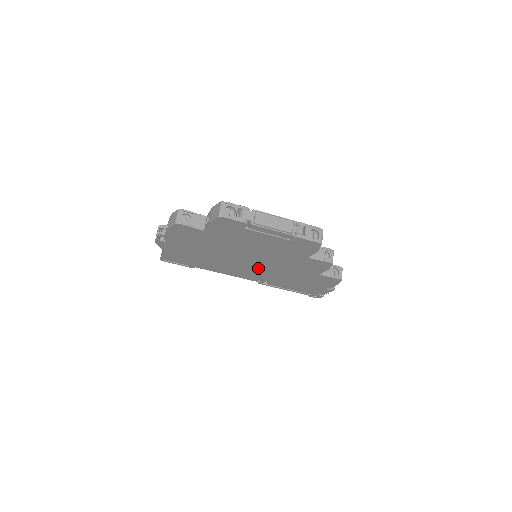
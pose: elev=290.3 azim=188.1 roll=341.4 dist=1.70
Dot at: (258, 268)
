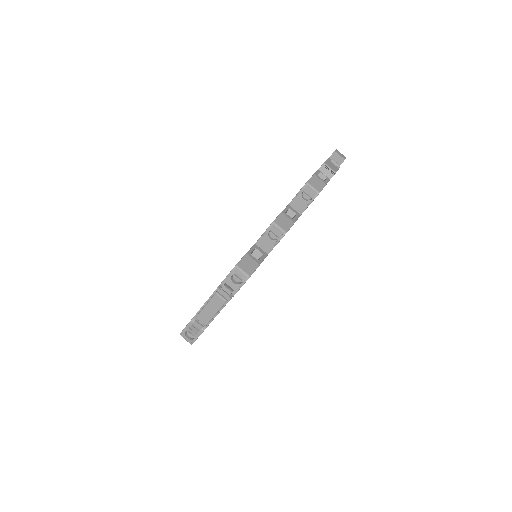
Dot at: occluded
